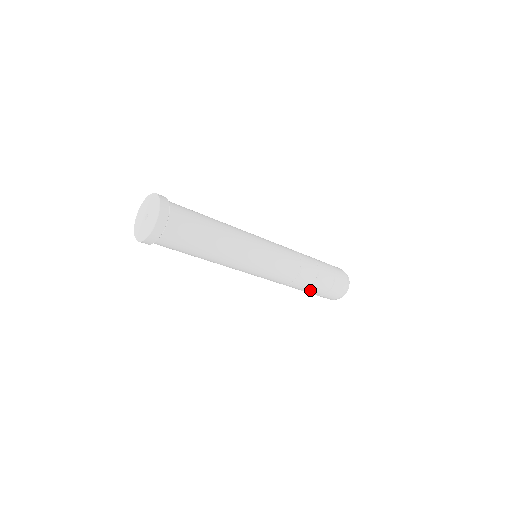
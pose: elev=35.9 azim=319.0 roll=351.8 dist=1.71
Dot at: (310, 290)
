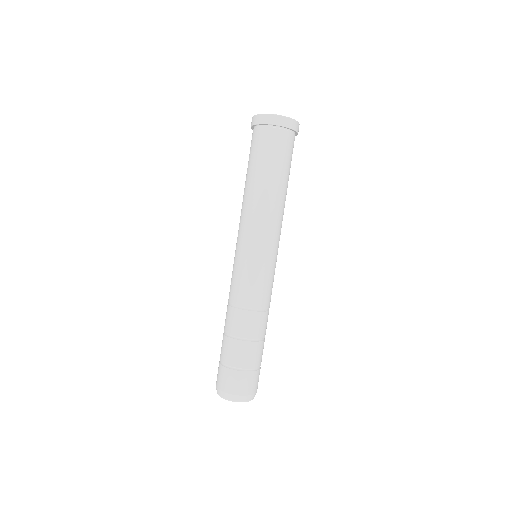
Dot at: (243, 344)
